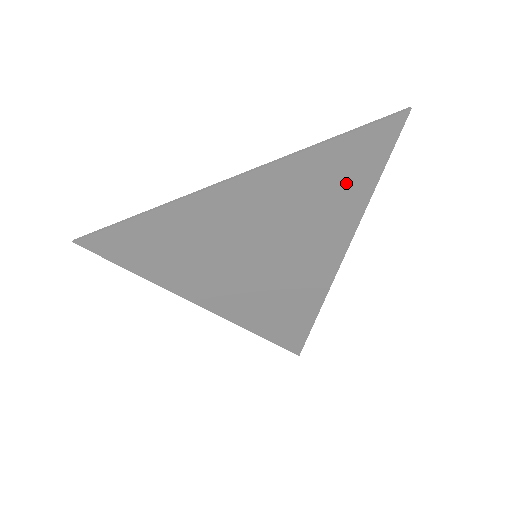
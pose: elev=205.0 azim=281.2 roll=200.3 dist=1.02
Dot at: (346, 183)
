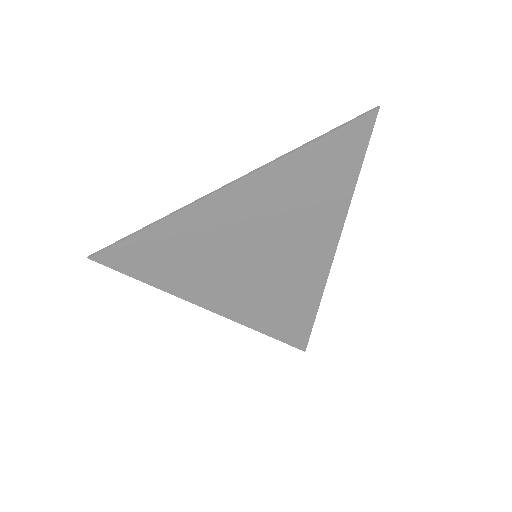
Dot at: (330, 179)
